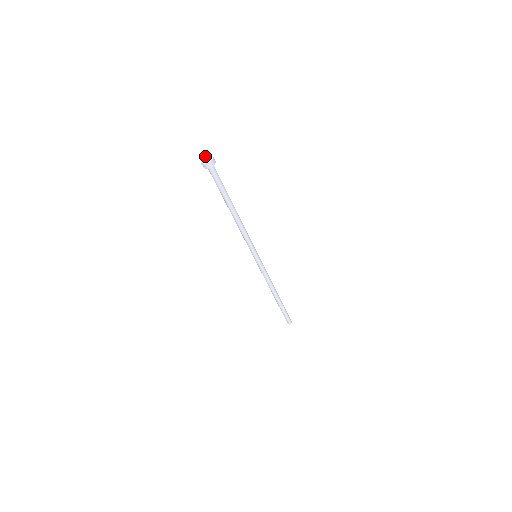
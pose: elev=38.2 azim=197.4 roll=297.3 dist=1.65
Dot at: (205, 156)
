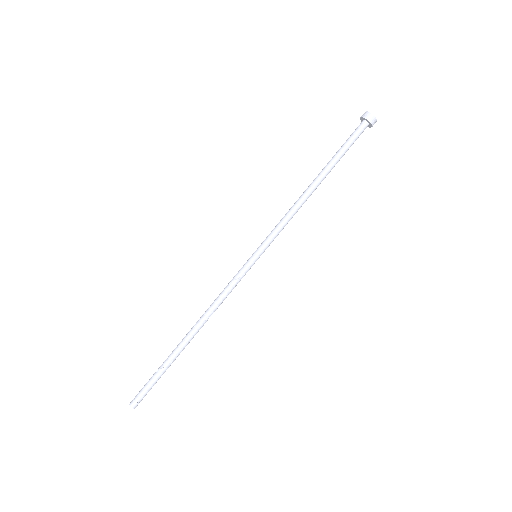
Dot at: occluded
